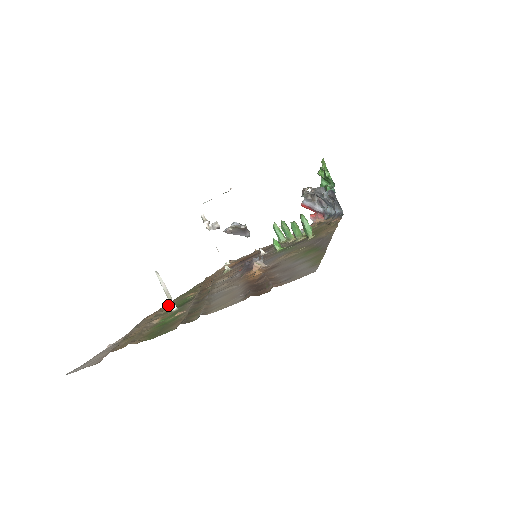
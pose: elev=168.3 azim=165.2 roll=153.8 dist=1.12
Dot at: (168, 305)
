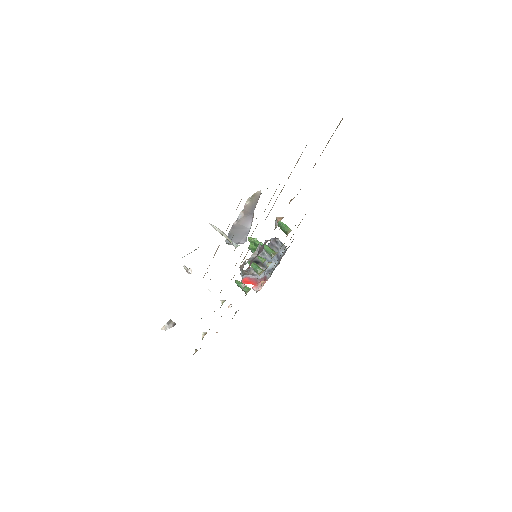
Dot at: occluded
